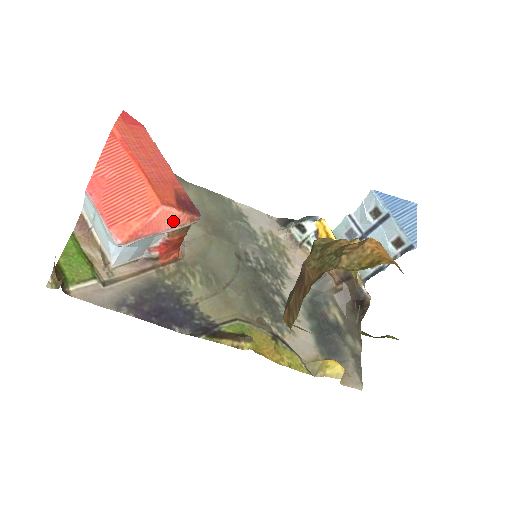
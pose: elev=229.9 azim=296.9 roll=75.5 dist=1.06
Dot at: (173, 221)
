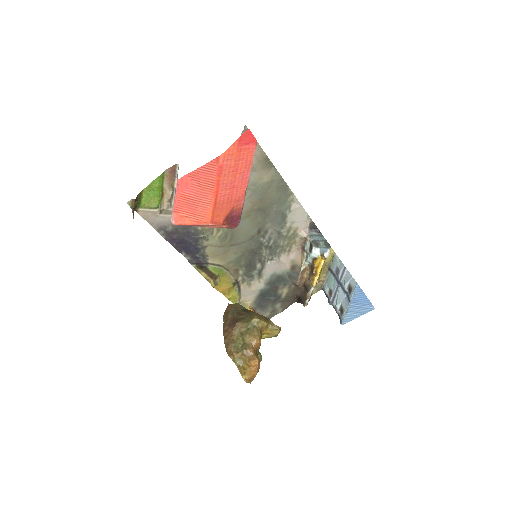
Dot at: (214, 227)
